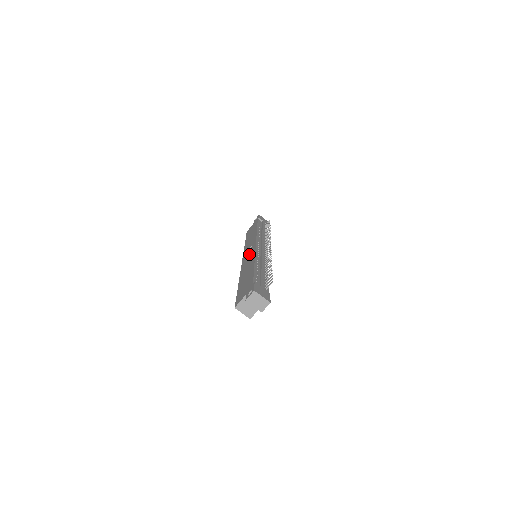
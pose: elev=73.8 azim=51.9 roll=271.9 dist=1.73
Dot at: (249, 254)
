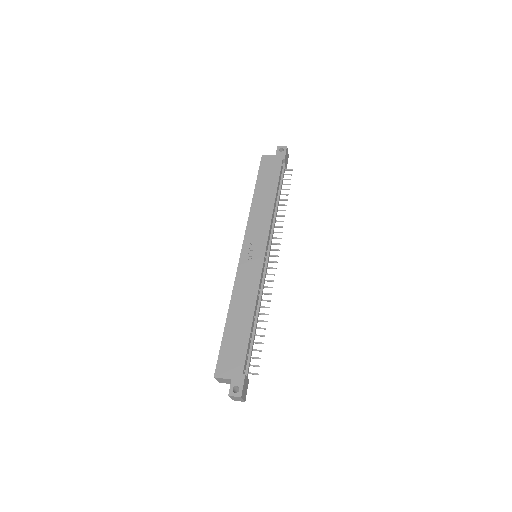
Dot at: (252, 262)
